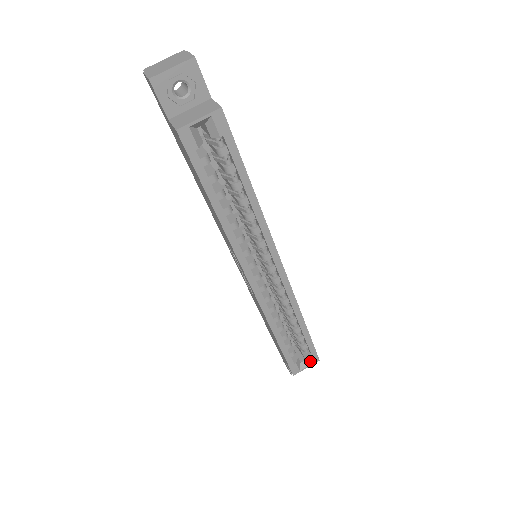
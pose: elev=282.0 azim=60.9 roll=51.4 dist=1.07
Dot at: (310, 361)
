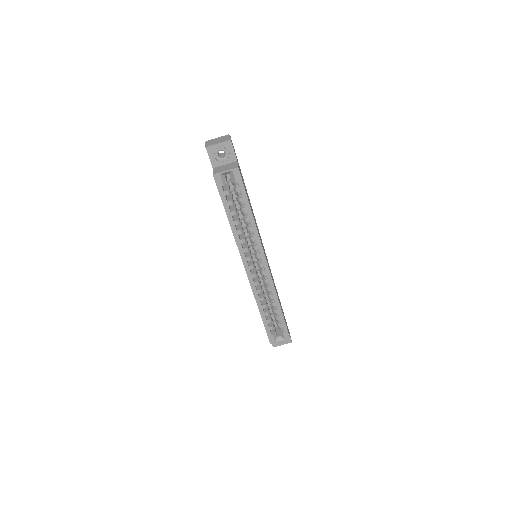
Dot at: (283, 337)
